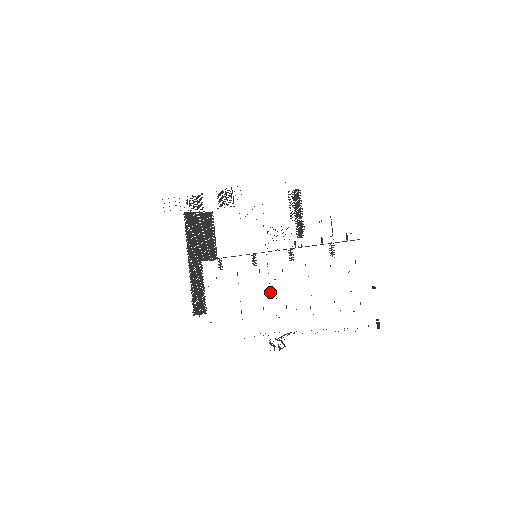
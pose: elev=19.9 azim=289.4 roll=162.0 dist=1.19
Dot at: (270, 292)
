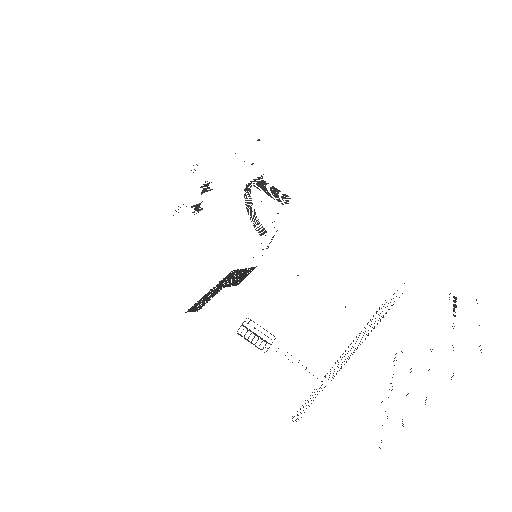
Dot at: occluded
